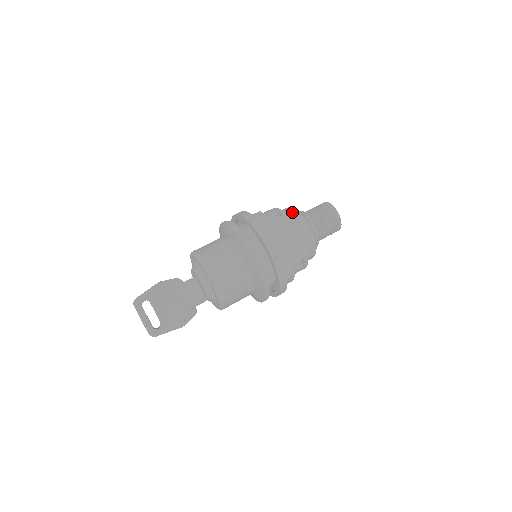
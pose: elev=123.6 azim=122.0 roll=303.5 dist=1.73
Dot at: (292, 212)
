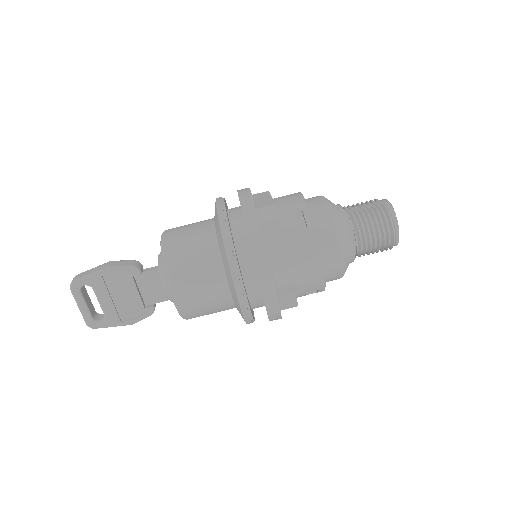
Dot at: (325, 217)
